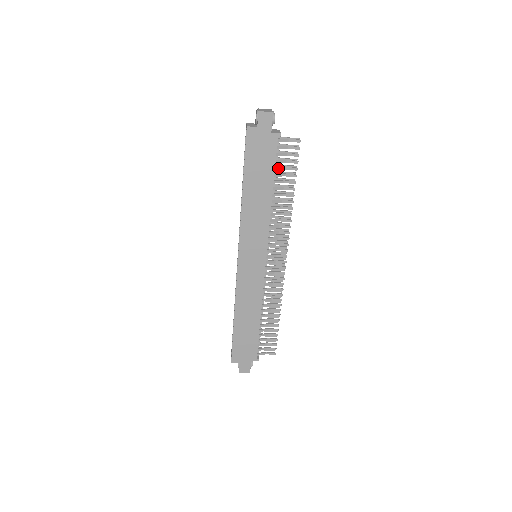
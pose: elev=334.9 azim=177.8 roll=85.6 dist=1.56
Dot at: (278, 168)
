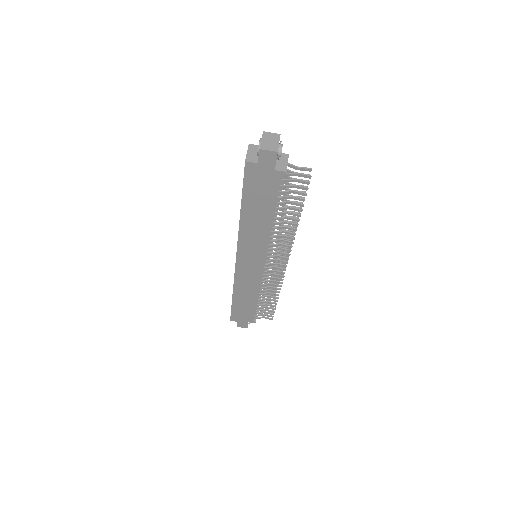
Dot at: (282, 198)
